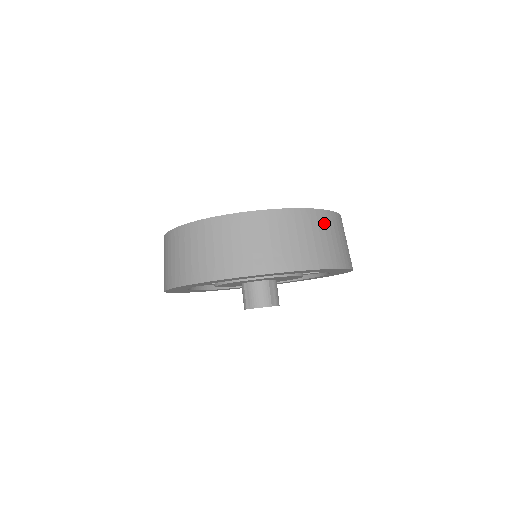
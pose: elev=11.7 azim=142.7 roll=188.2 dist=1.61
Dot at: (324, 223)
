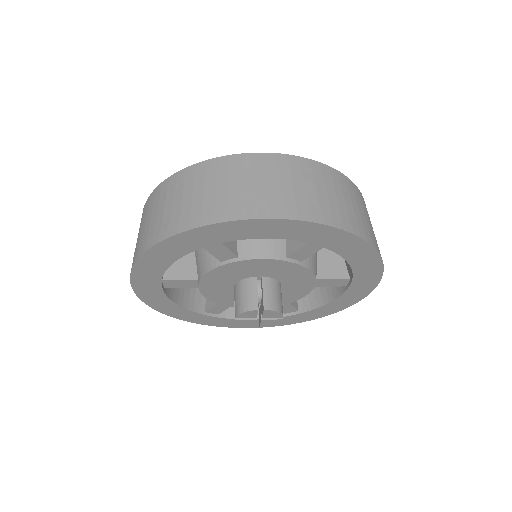
Dot at: occluded
